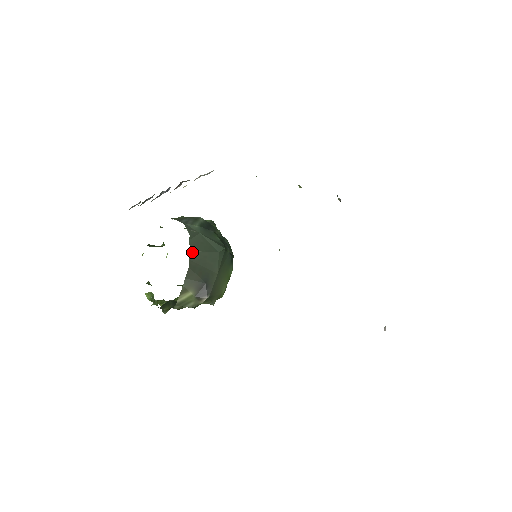
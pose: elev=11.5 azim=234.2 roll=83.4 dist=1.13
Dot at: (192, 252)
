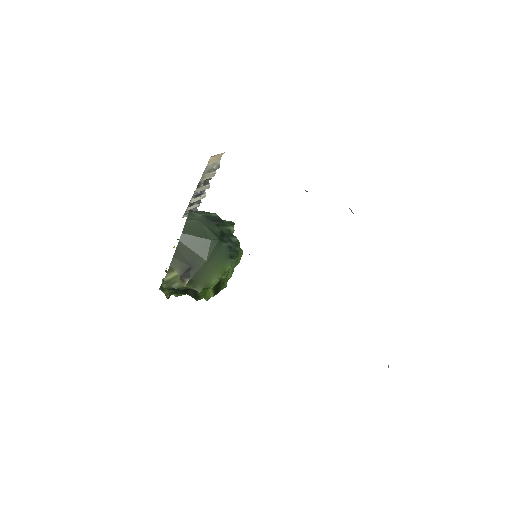
Dot at: (183, 234)
